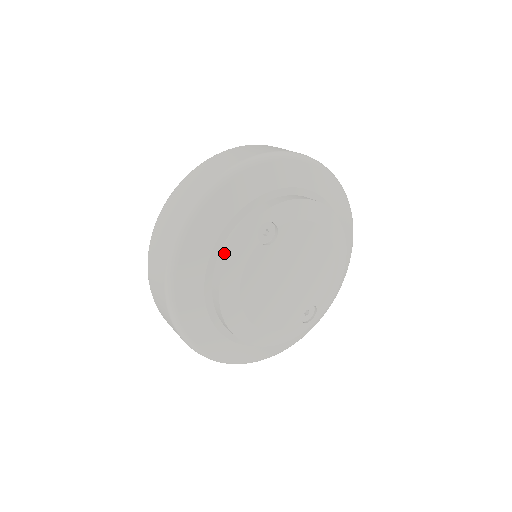
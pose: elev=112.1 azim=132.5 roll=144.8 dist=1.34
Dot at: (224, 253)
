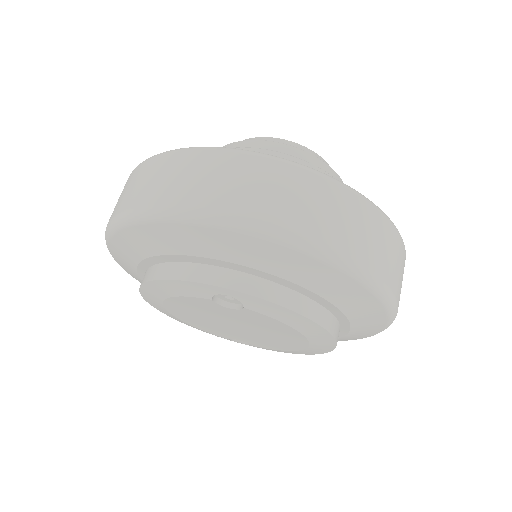
Dot at: (170, 271)
